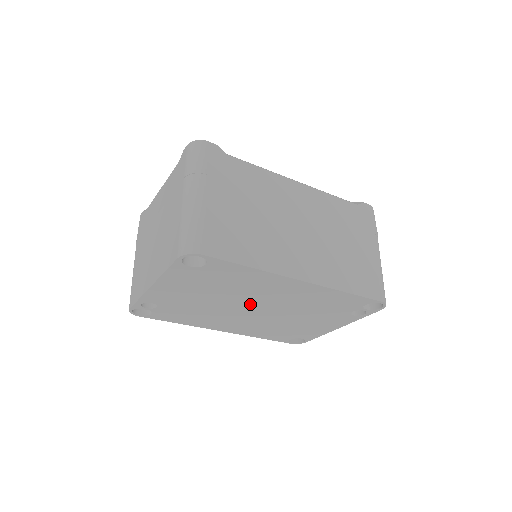
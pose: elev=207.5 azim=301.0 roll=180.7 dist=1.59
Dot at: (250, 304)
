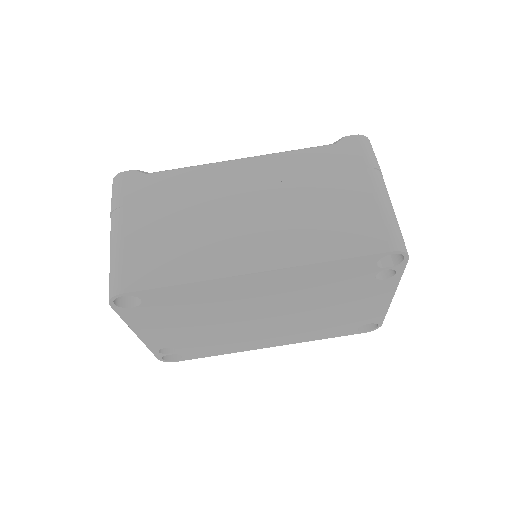
Dot at: (250, 314)
